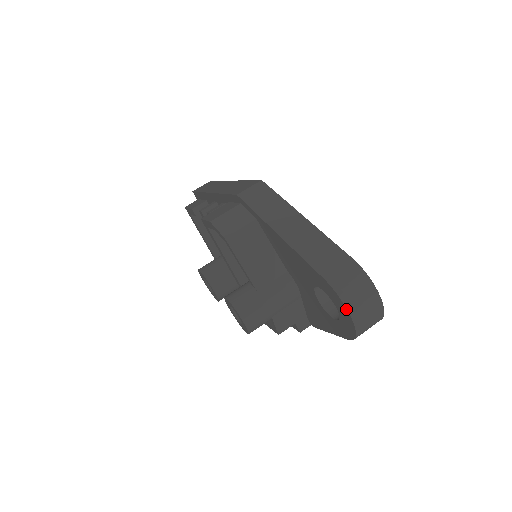
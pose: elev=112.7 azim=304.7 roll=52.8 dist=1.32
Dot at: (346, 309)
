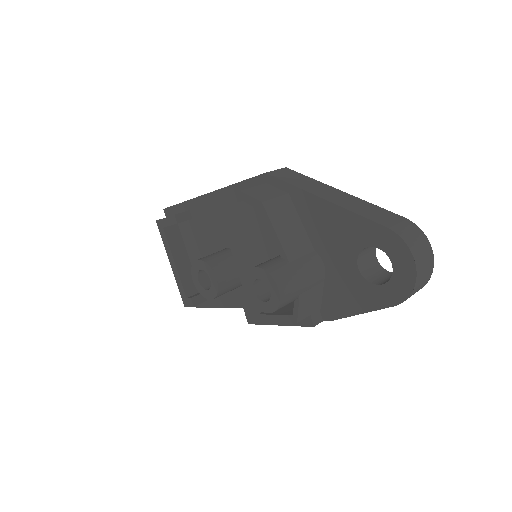
Dot at: (411, 255)
